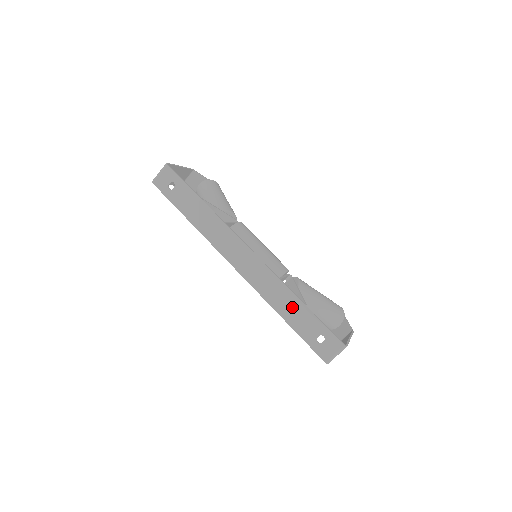
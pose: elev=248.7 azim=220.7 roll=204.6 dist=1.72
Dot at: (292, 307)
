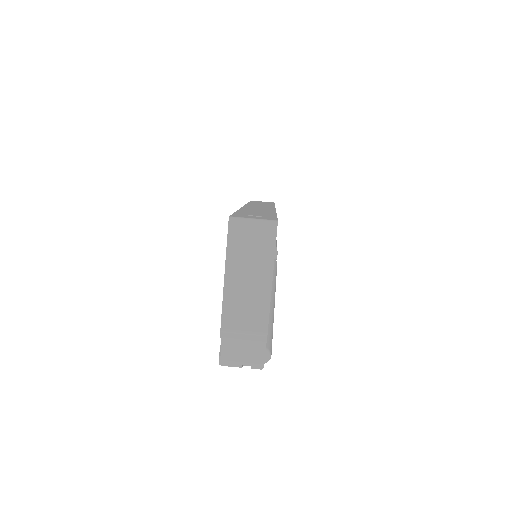
Dot at: (260, 212)
